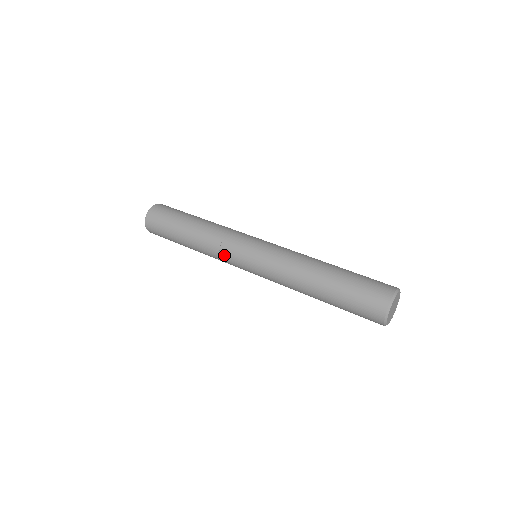
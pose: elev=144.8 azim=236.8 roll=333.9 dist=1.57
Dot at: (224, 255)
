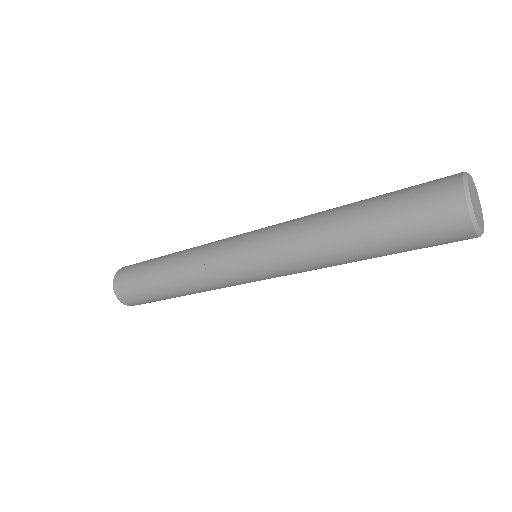
Dot at: (216, 277)
